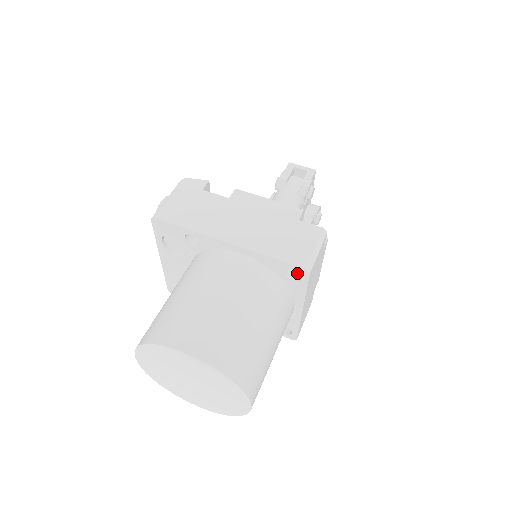
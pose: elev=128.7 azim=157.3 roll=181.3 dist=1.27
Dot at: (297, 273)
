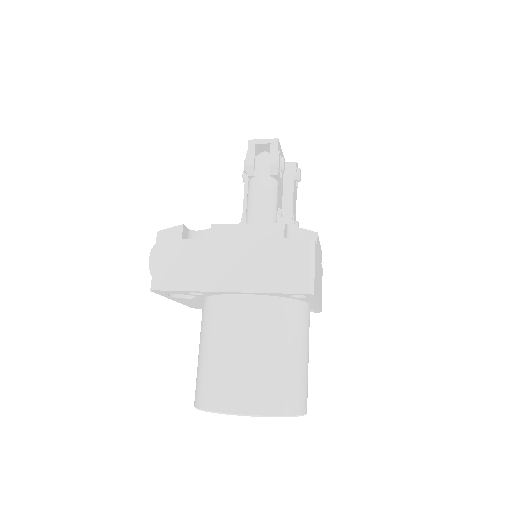
Dot at: occluded
